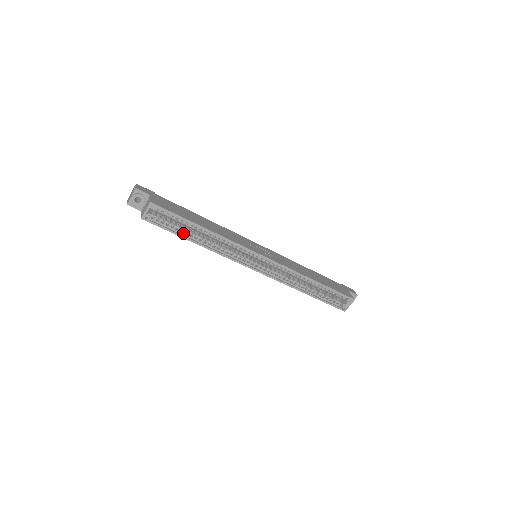
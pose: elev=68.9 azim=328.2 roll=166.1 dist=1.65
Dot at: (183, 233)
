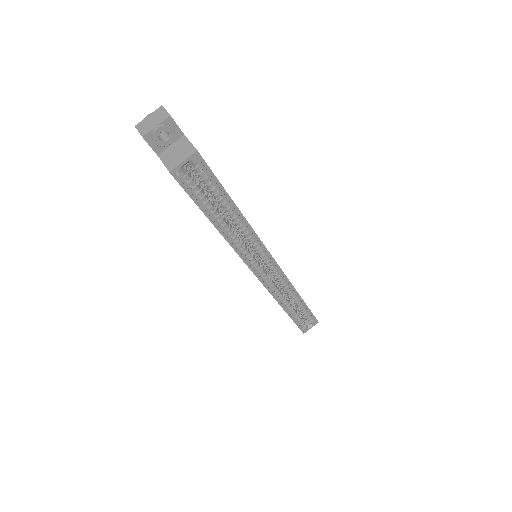
Dot at: (208, 209)
